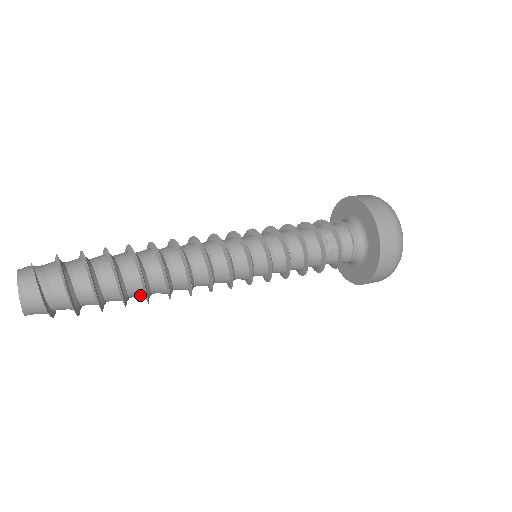
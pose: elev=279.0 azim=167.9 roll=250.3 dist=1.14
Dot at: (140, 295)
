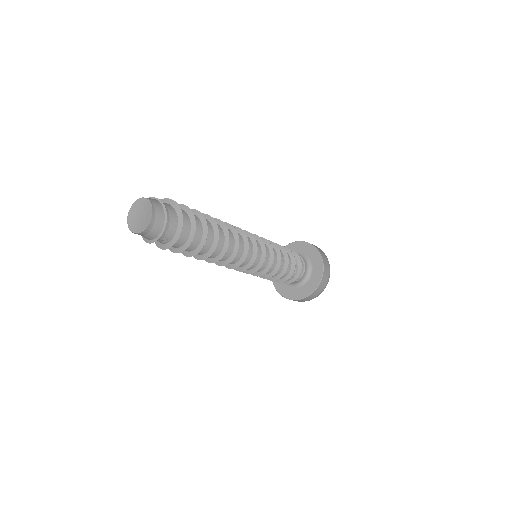
Dot at: (206, 250)
